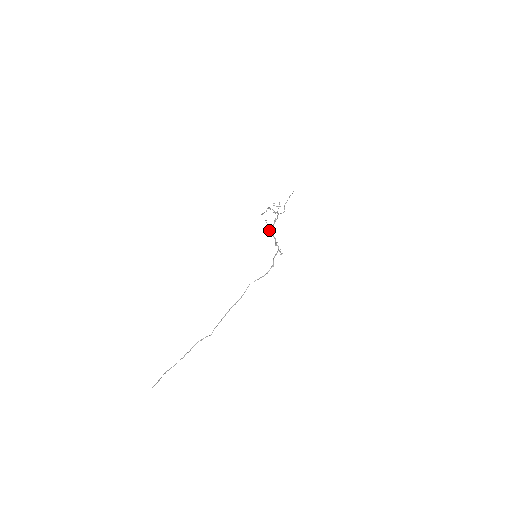
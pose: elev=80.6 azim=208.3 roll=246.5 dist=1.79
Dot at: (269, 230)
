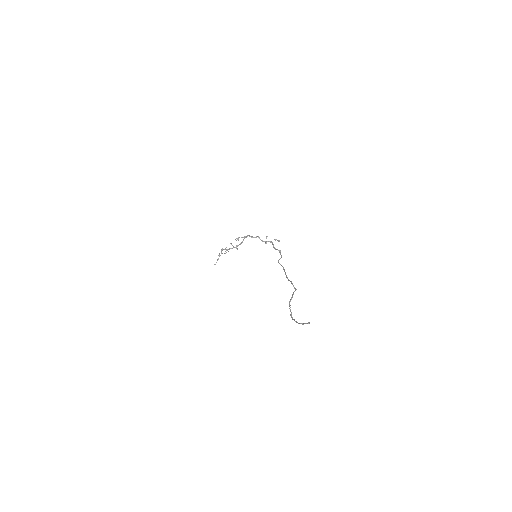
Dot at: (250, 236)
